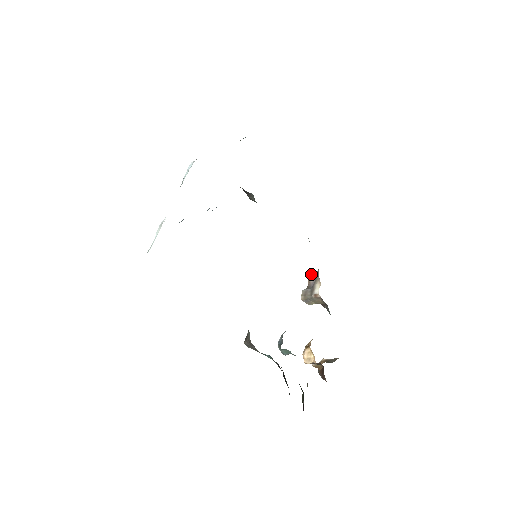
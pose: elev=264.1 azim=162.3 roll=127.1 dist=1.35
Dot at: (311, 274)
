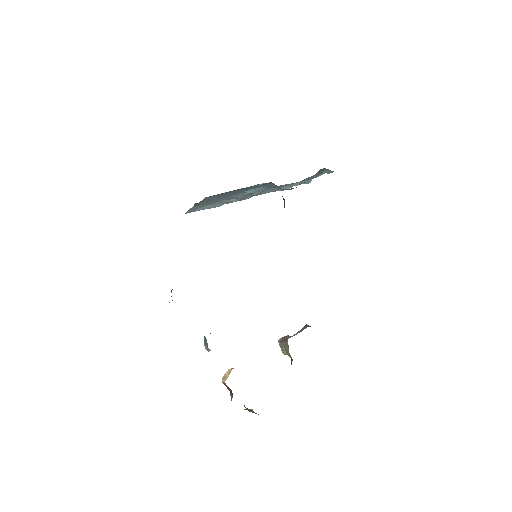
Dot at: (305, 327)
